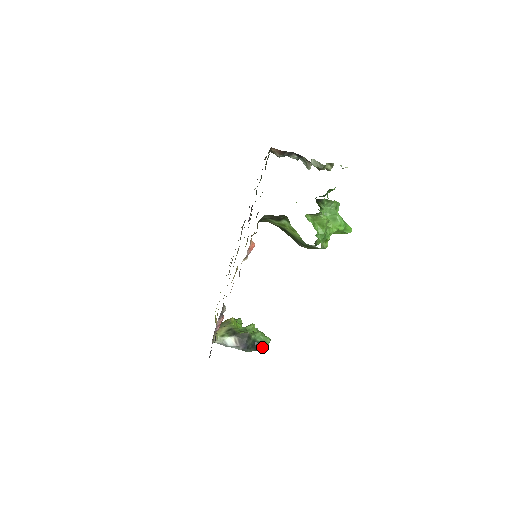
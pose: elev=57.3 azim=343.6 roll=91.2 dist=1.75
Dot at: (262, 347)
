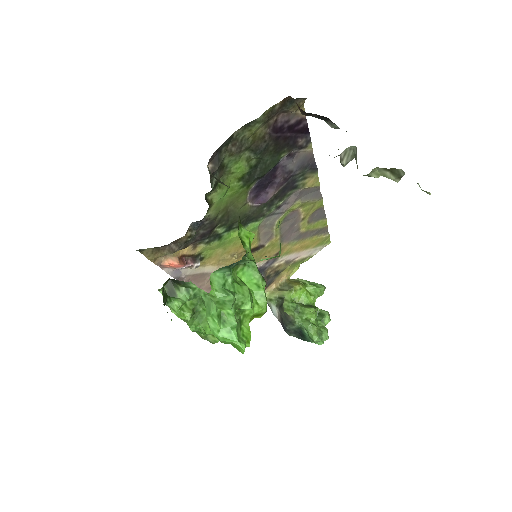
Dot at: (309, 340)
